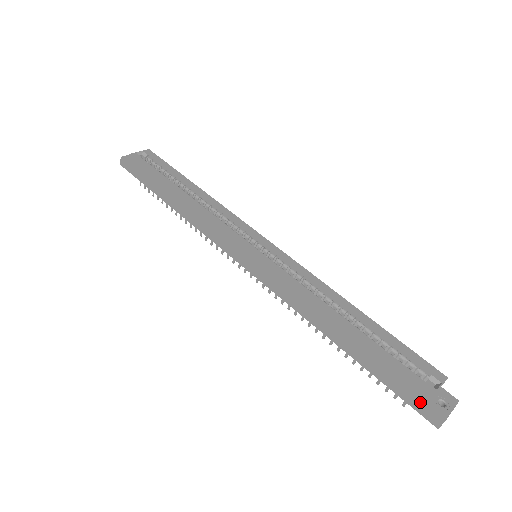
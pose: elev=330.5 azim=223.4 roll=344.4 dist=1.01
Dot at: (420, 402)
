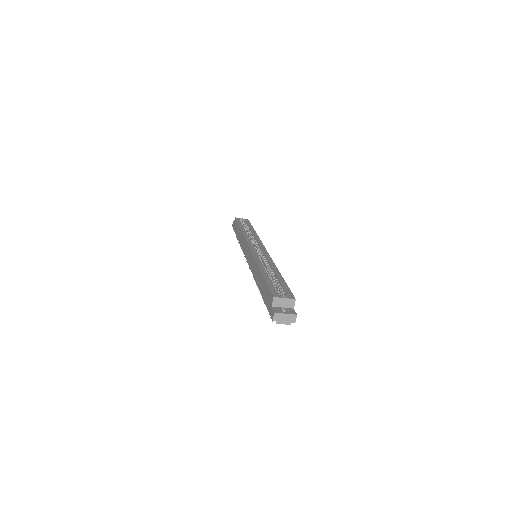
Dot at: (271, 305)
